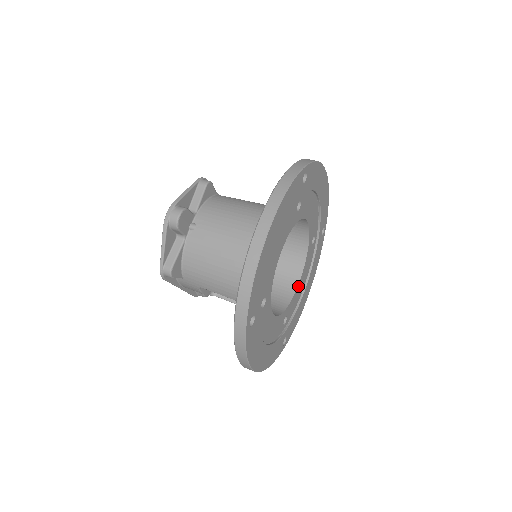
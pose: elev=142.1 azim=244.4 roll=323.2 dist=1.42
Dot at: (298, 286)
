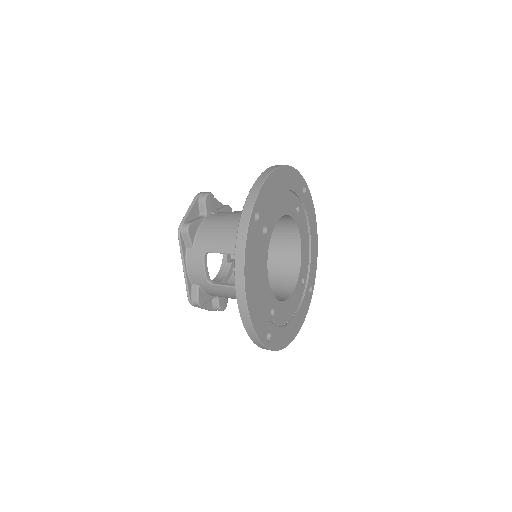
Dot at: (287, 302)
